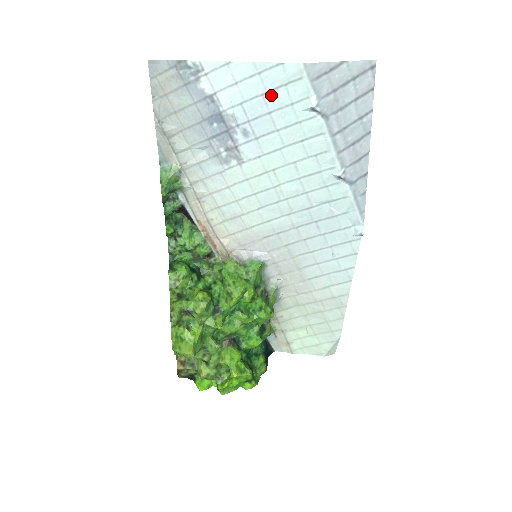
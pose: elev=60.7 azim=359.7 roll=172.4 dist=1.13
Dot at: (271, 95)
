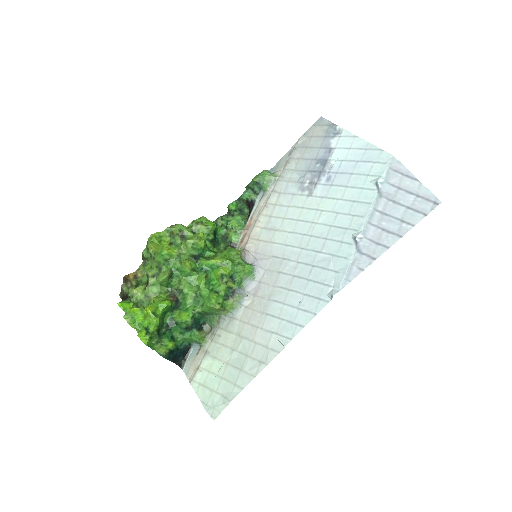
Dot at: (361, 164)
